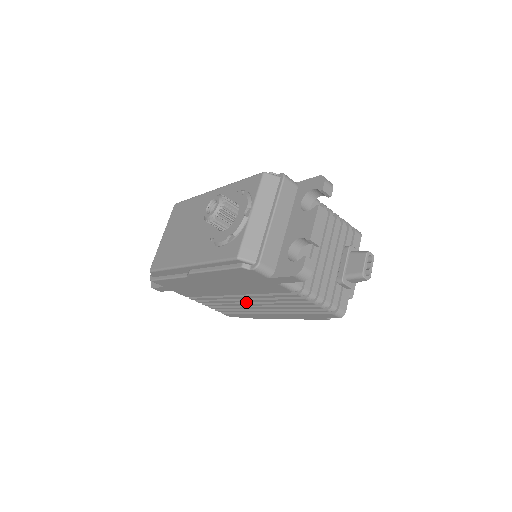
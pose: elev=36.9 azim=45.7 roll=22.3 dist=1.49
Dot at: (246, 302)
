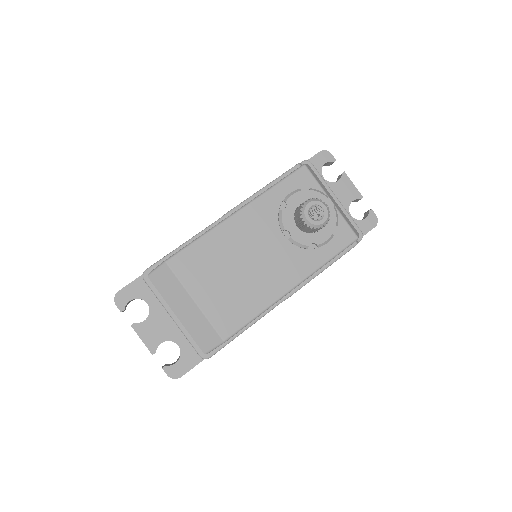
Dot at: occluded
